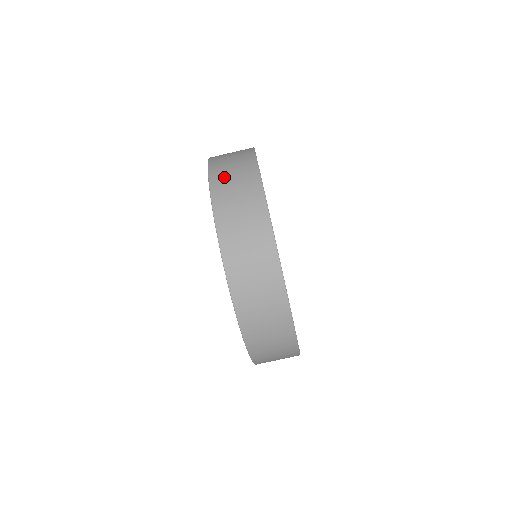
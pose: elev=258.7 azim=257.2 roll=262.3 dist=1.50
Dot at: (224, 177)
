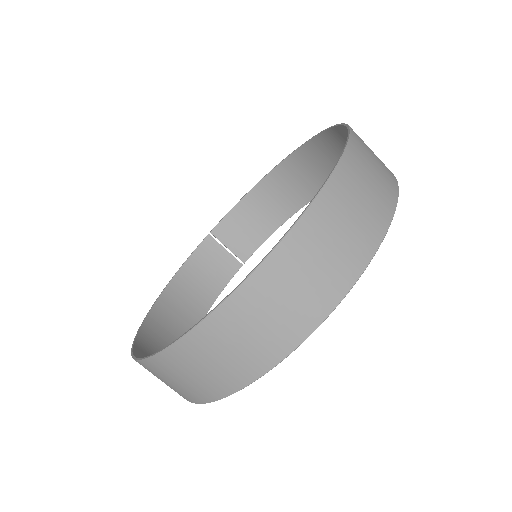
Dot at: occluded
